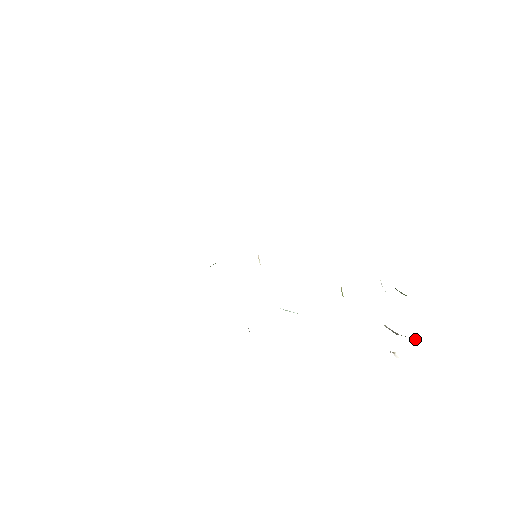
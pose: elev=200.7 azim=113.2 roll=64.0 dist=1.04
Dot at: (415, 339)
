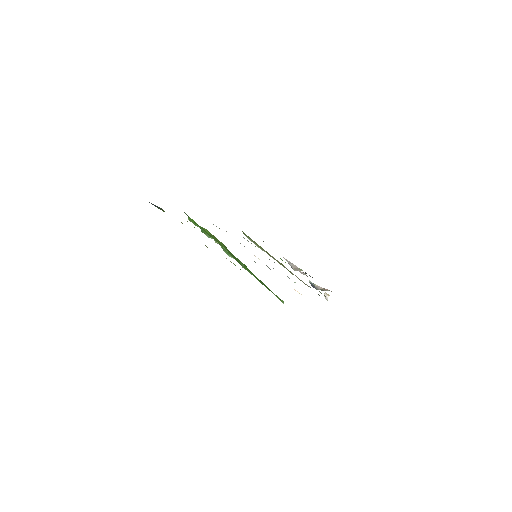
Dot at: (327, 290)
